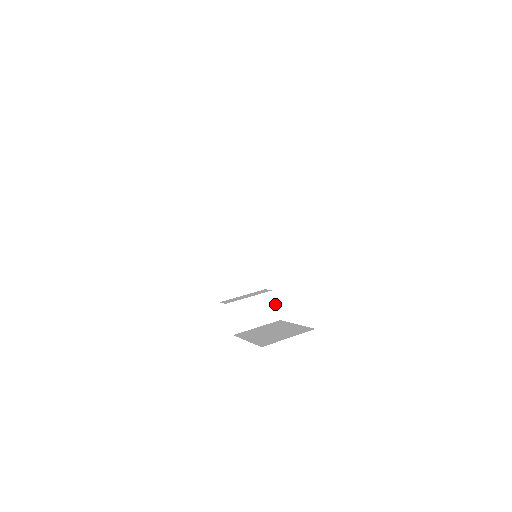
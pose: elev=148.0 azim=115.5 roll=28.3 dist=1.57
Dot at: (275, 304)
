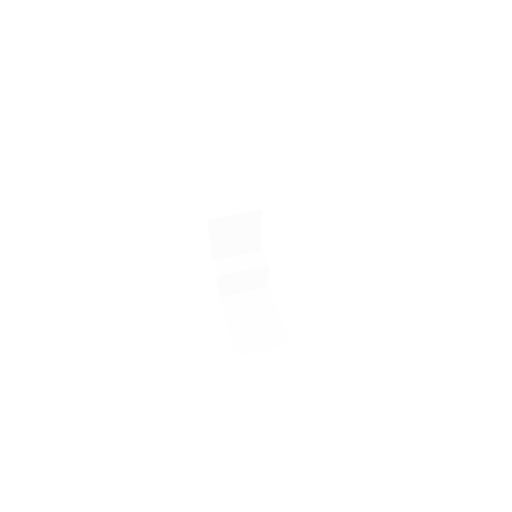
Dot at: (267, 275)
